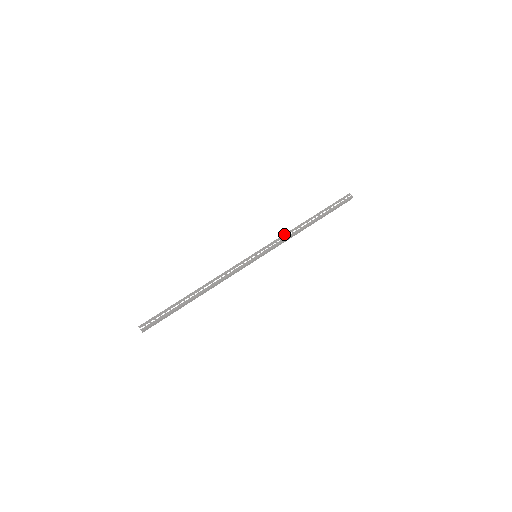
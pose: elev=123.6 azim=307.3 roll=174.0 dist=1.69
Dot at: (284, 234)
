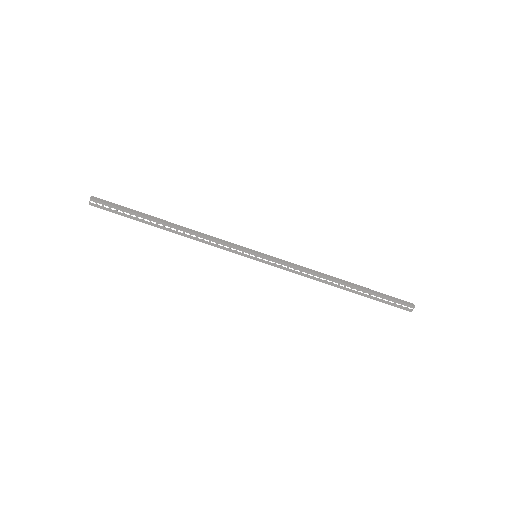
Dot at: (305, 269)
